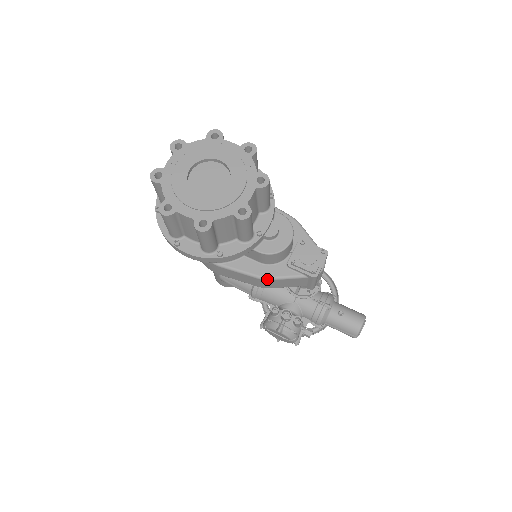
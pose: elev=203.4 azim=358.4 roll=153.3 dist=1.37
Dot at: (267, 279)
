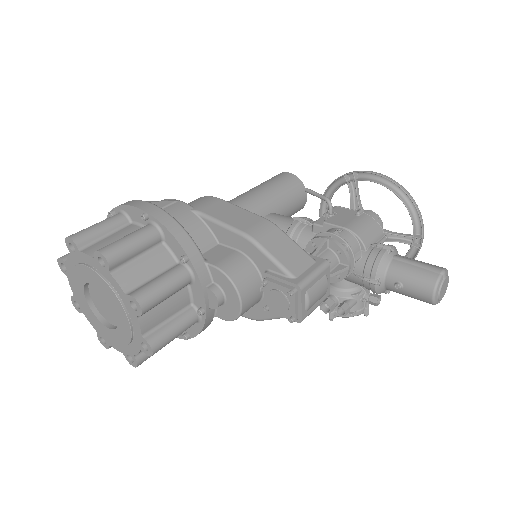
Dot at: (259, 320)
